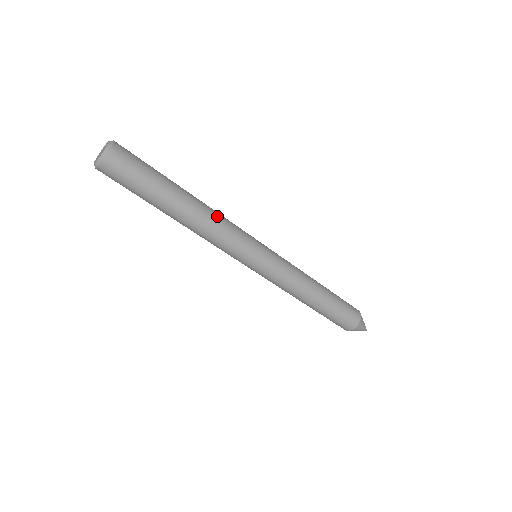
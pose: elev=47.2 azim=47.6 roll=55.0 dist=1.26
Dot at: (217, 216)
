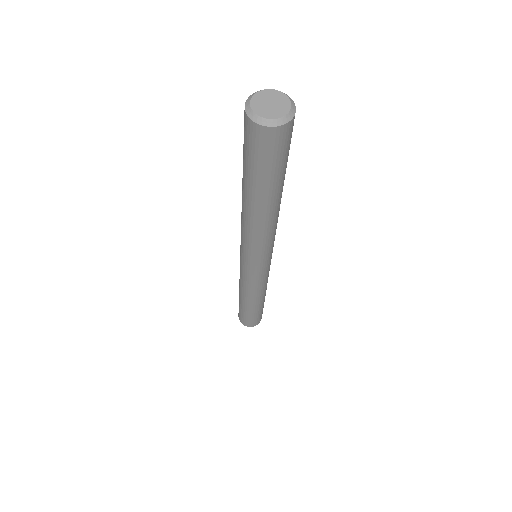
Dot at: occluded
